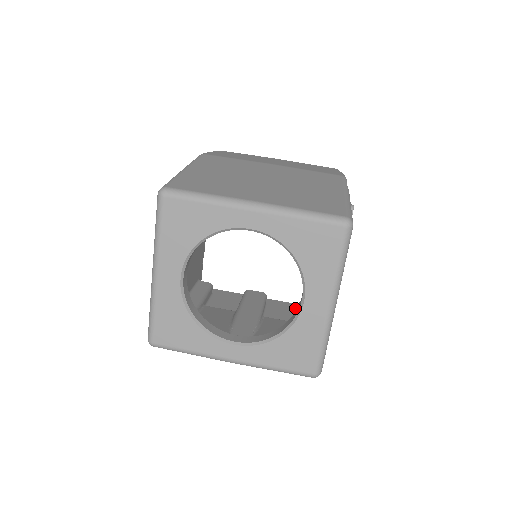
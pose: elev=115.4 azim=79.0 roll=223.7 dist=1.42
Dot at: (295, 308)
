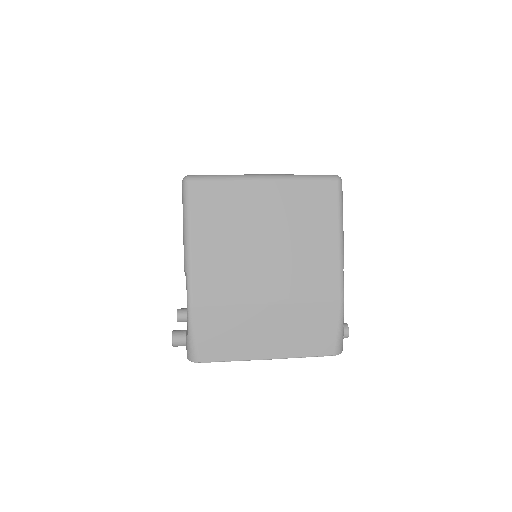
Dot at: occluded
